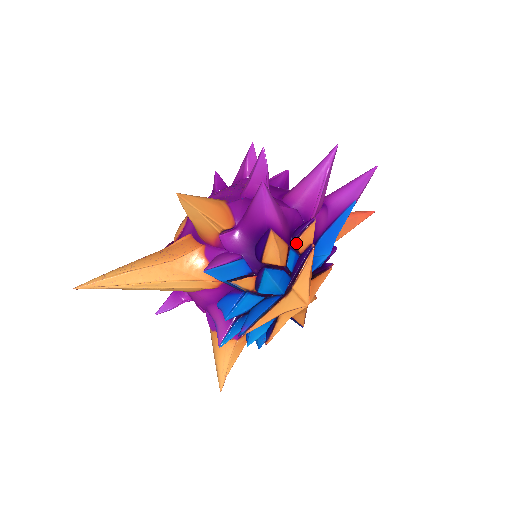
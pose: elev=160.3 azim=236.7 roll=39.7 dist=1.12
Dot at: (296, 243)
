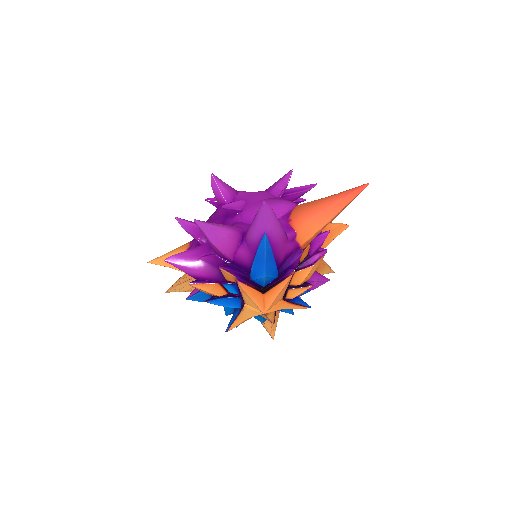
Dot at: (226, 279)
